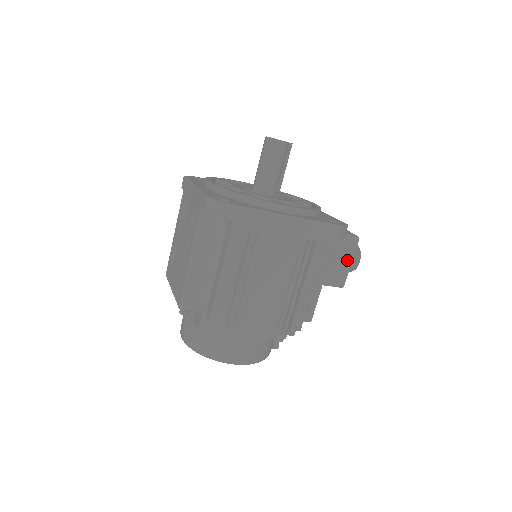
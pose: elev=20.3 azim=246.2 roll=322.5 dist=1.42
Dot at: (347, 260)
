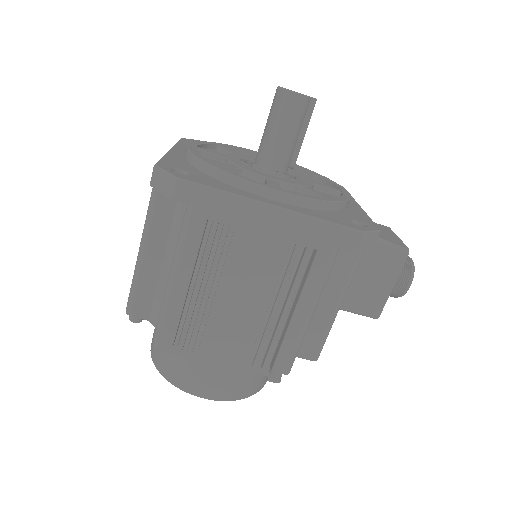
Dot at: (386, 281)
